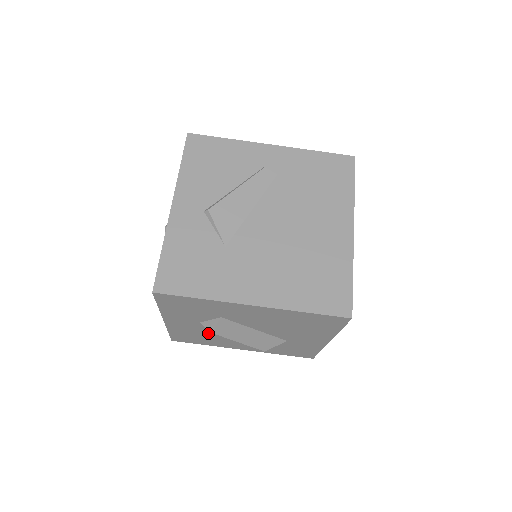
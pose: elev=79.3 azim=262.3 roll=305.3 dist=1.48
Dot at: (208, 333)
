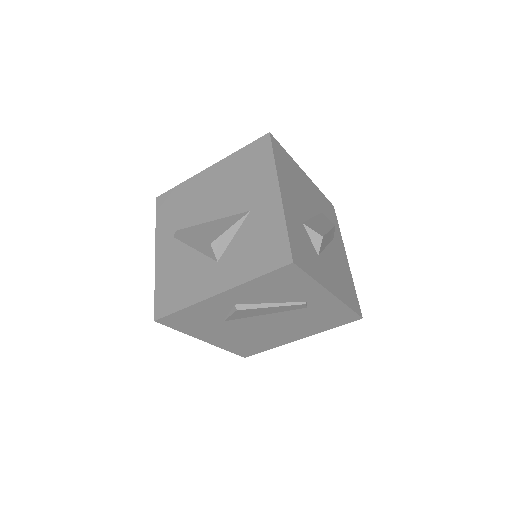
Dot at: occluded
